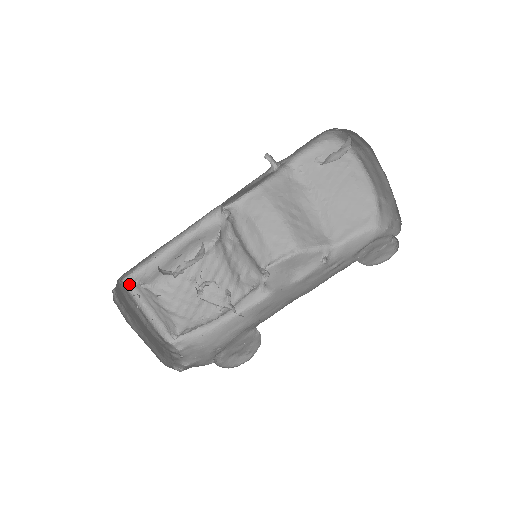
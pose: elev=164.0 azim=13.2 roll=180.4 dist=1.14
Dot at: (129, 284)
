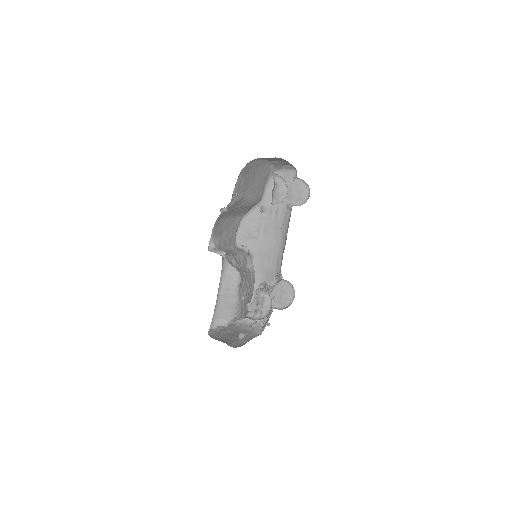
Dot at: (210, 331)
